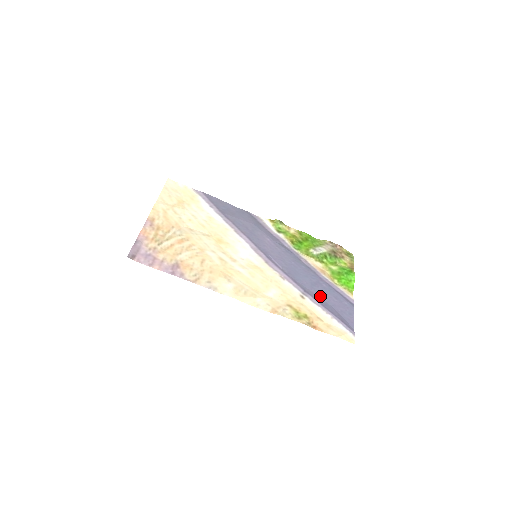
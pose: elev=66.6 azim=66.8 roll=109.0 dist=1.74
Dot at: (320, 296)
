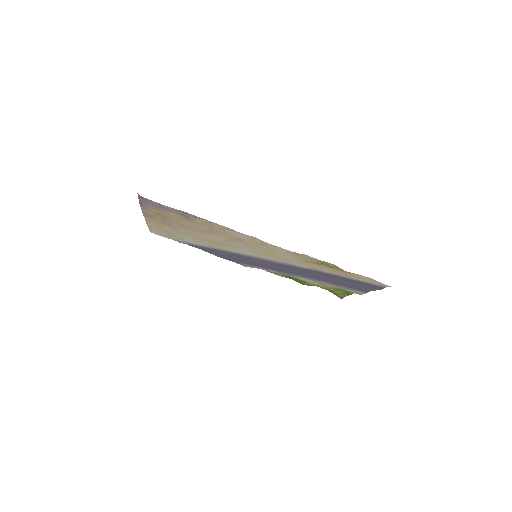
Dot at: (333, 278)
